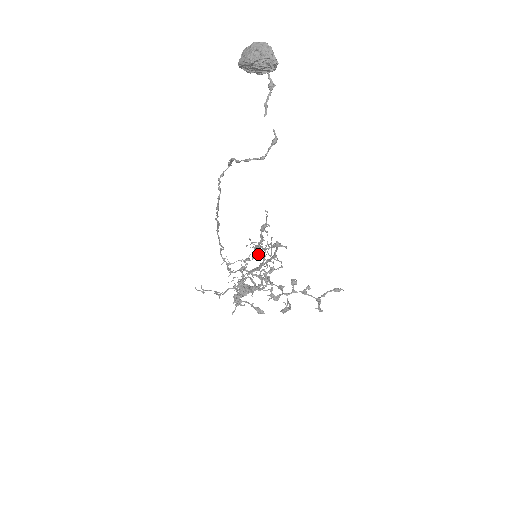
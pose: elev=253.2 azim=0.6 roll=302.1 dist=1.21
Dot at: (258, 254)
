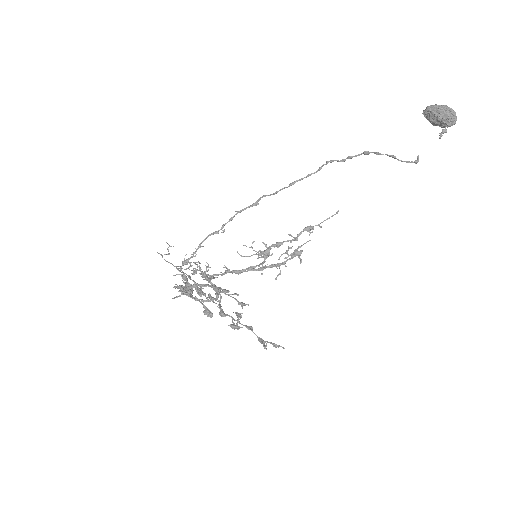
Dot at: (268, 252)
